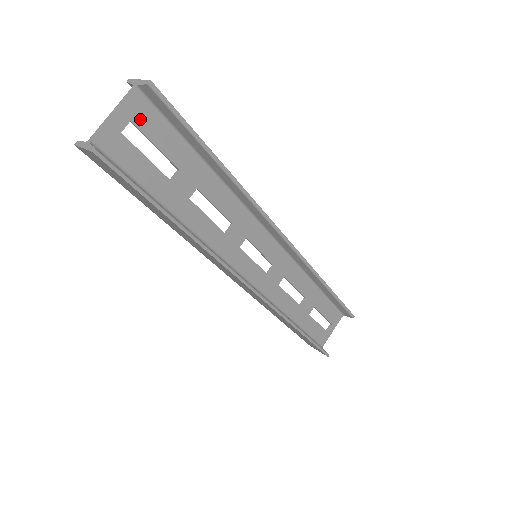
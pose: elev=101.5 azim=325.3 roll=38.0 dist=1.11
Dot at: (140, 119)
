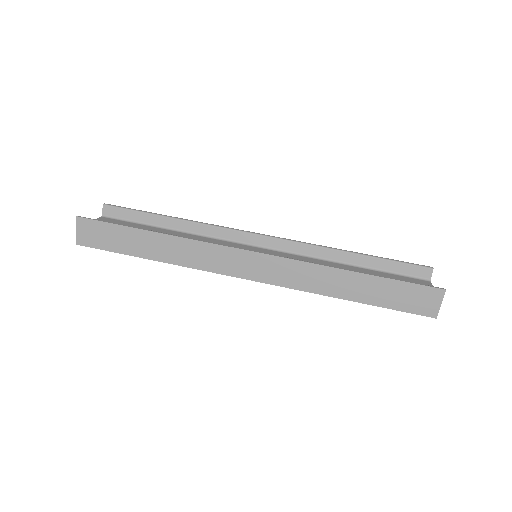
Dot at: occluded
